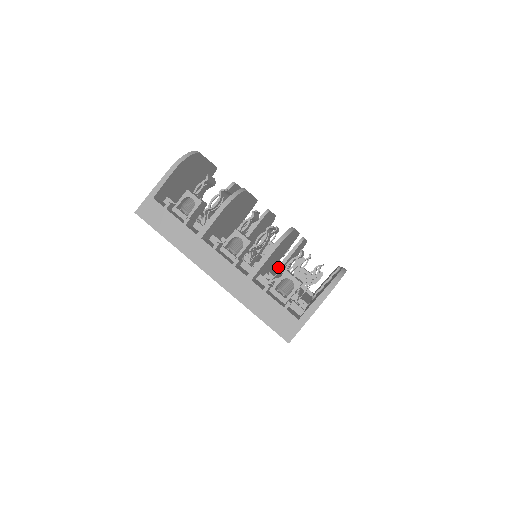
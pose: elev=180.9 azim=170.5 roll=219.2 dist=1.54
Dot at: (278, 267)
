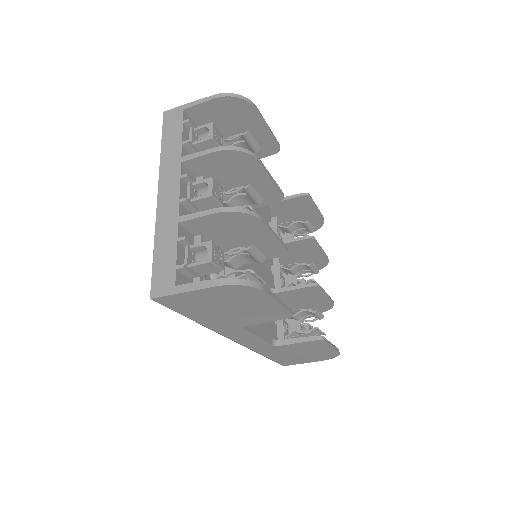
Dot at: (274, 289)
